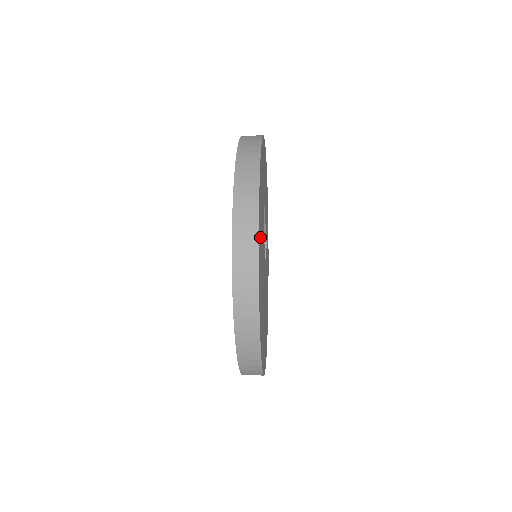
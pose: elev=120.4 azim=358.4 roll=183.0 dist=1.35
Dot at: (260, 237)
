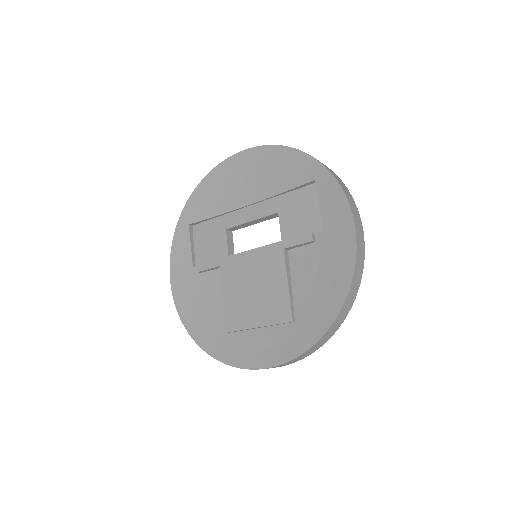
Dot at: occluded
